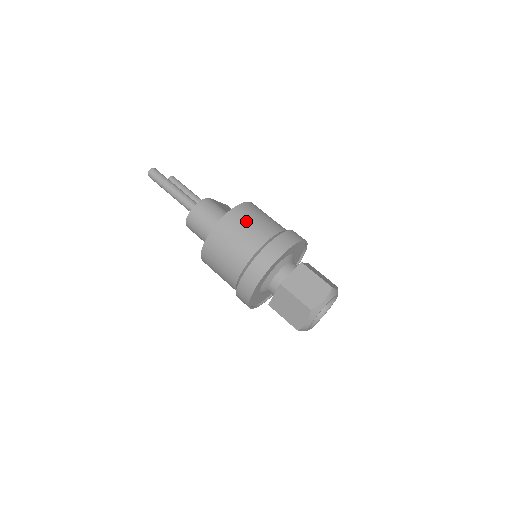
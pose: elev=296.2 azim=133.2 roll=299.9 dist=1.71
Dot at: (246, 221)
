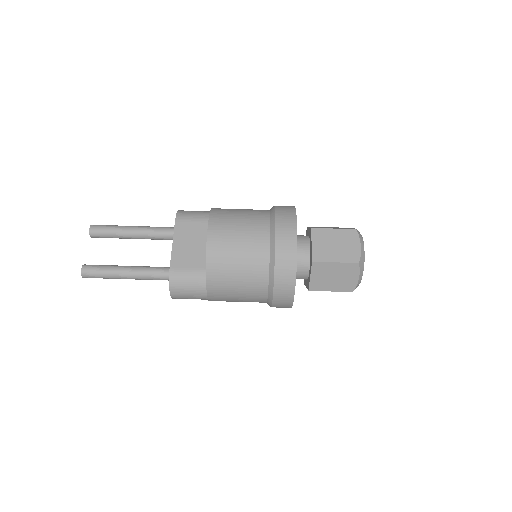
Dot at: (231, 278)
